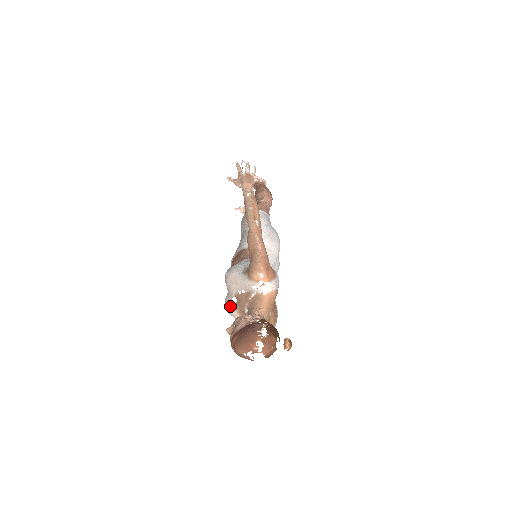
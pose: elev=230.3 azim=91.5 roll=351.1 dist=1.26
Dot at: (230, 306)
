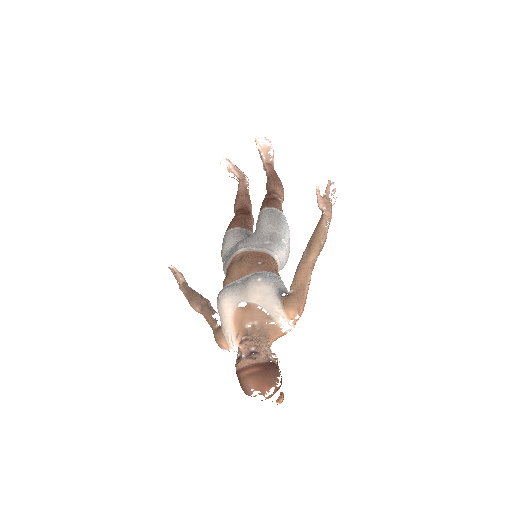
Dot at: (232, 304)
